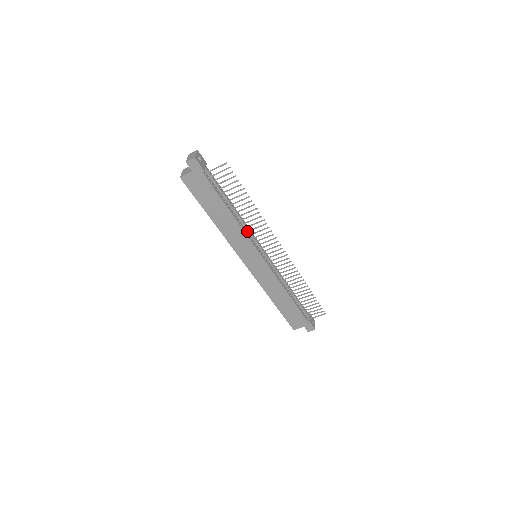
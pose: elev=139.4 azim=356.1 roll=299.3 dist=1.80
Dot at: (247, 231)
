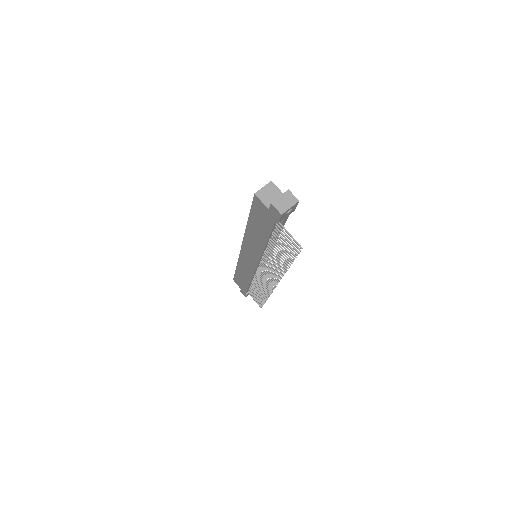
Dot at: (265, 256)
